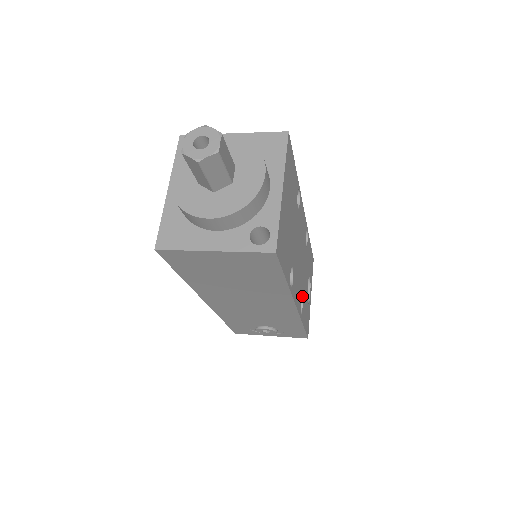
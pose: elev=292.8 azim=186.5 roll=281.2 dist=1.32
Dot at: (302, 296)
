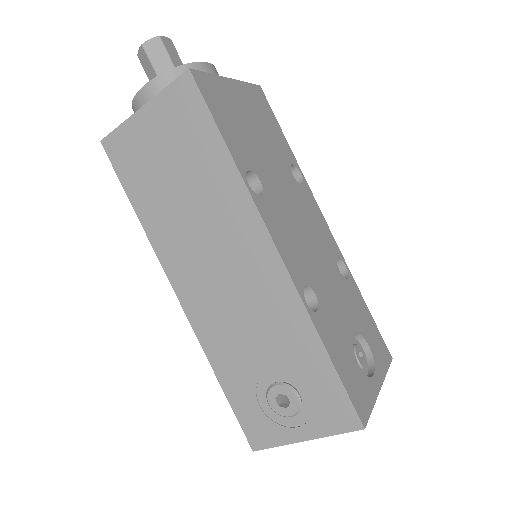
Dot at: (317, 295)
